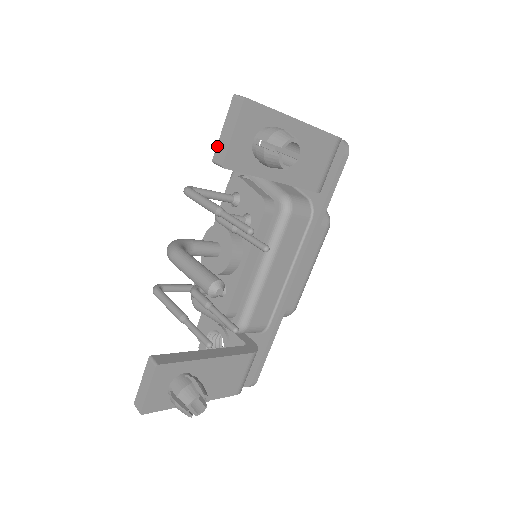
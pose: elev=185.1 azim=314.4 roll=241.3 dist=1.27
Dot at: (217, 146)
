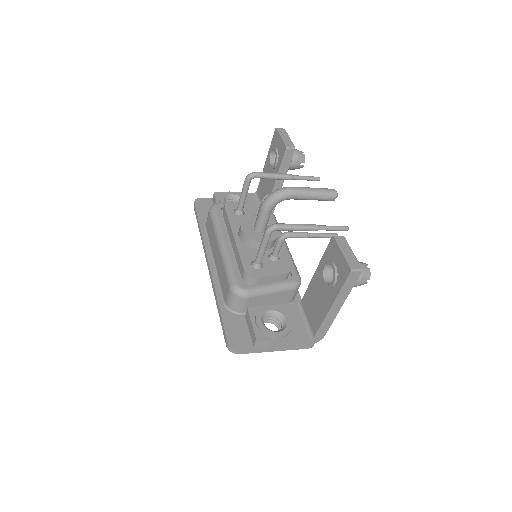
Dot at: (284, 142)
